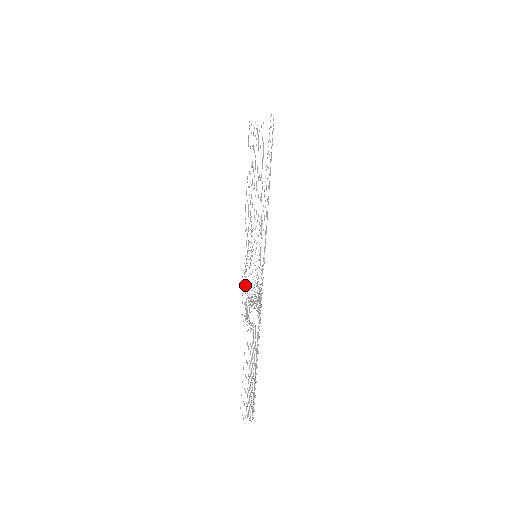
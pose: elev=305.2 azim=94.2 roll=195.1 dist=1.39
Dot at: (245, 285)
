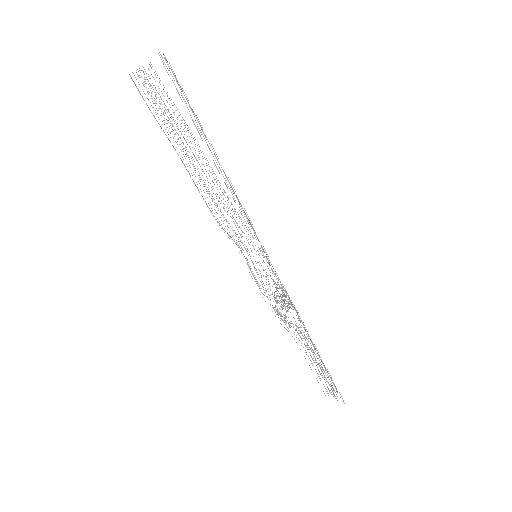
Dot at: occluded
